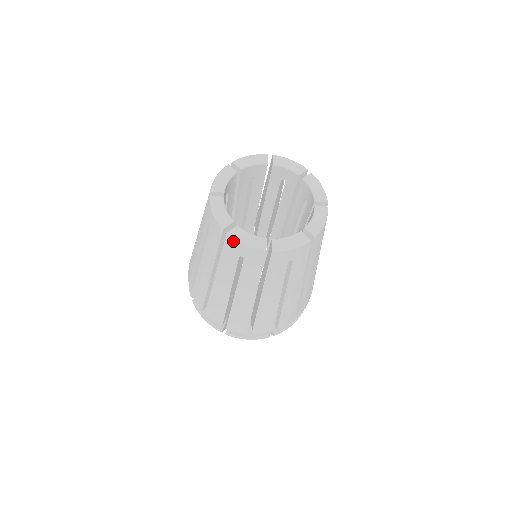
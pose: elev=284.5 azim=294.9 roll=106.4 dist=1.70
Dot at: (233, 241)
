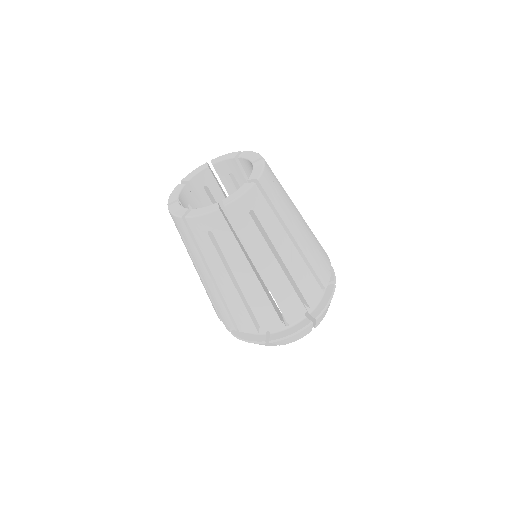
Dot at: occluded
